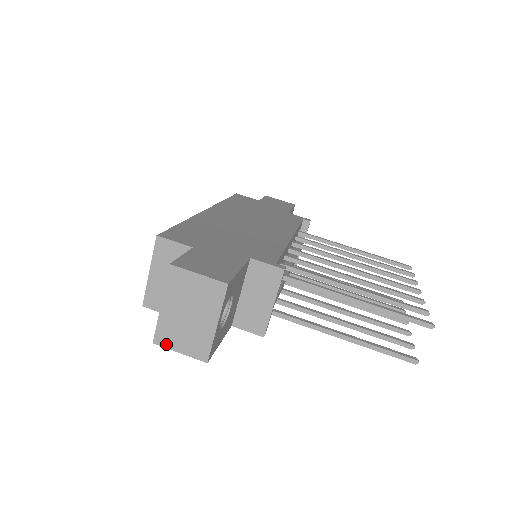
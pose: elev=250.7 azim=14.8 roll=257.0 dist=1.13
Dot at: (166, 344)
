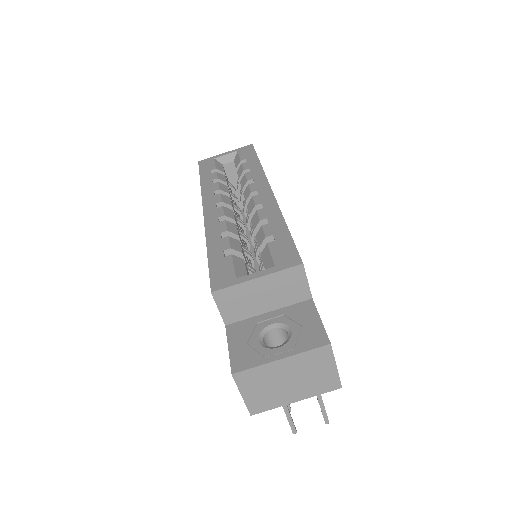
Dot at: (241, 383)
